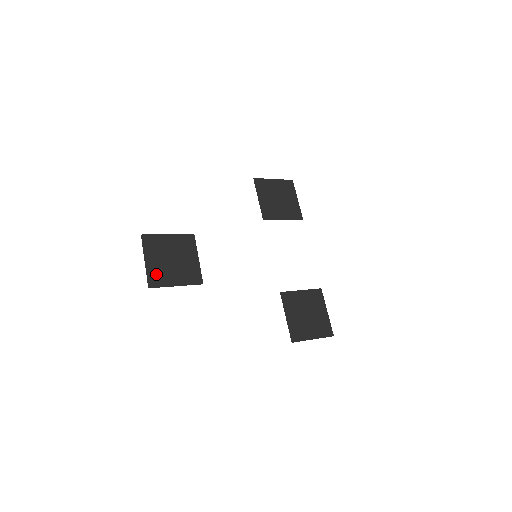
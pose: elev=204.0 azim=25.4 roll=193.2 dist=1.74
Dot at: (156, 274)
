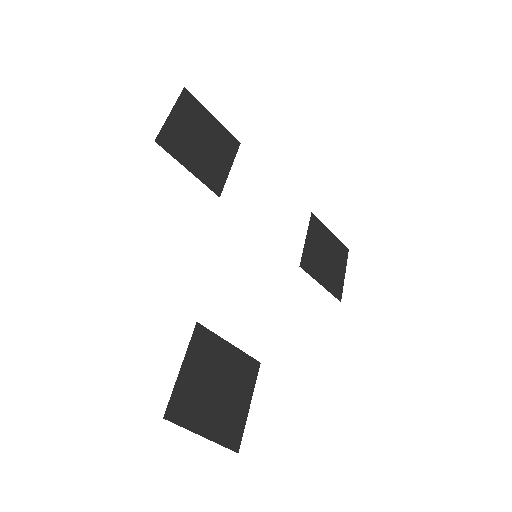
Dot at: (226, 429)
